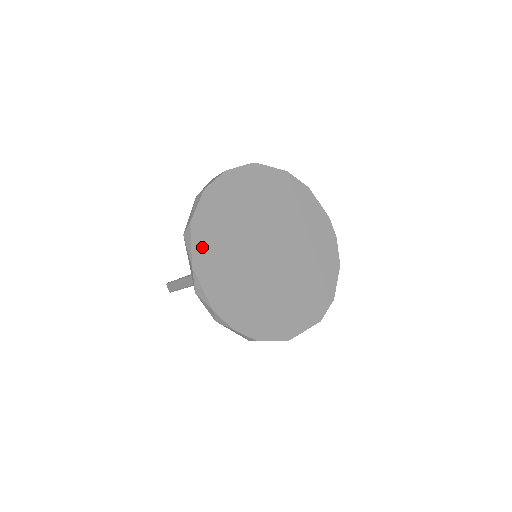
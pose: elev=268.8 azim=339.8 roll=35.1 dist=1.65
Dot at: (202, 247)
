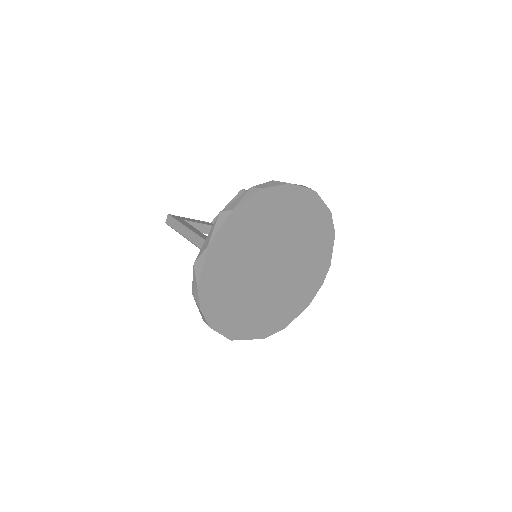
Dot at: (227, 234)
